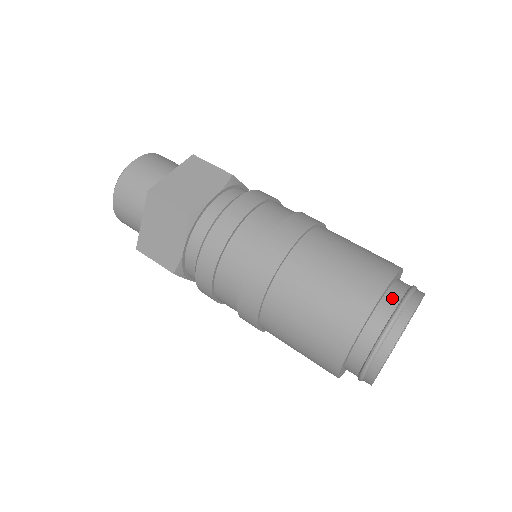
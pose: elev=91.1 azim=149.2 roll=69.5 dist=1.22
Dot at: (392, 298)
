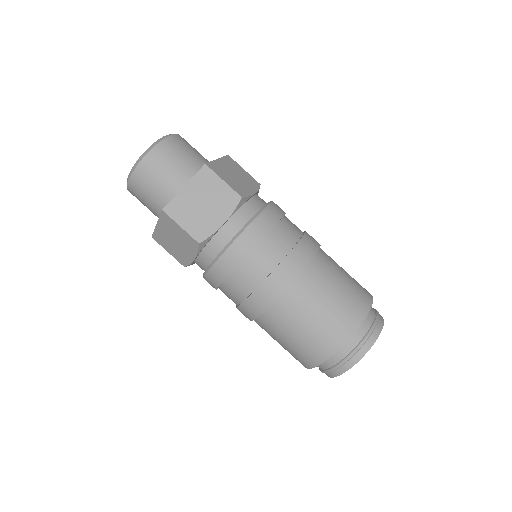
Dot at: (371, 309)
